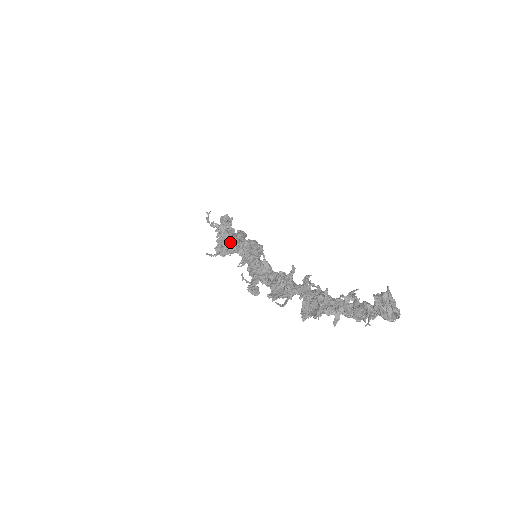
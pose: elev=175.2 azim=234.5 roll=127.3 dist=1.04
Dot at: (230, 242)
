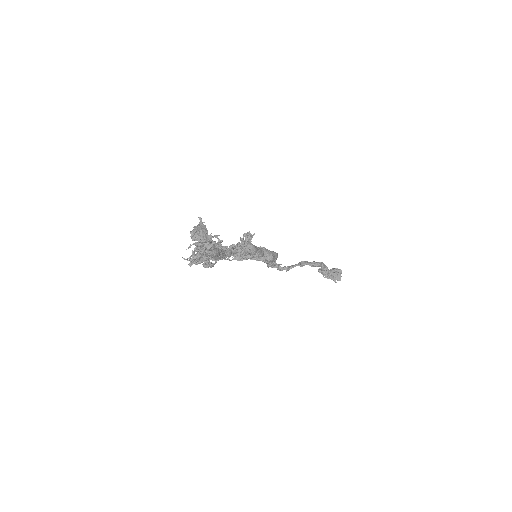
Dot at: occluded
